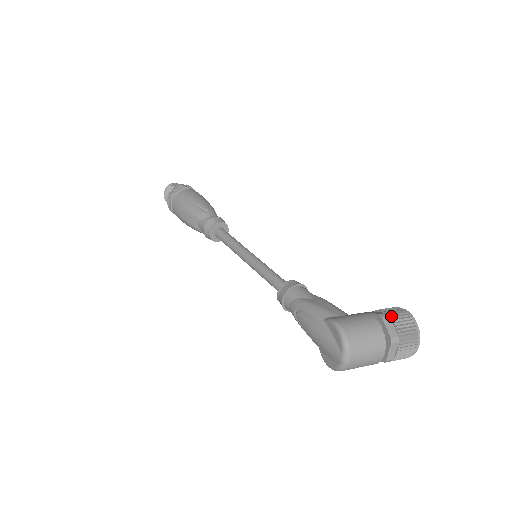
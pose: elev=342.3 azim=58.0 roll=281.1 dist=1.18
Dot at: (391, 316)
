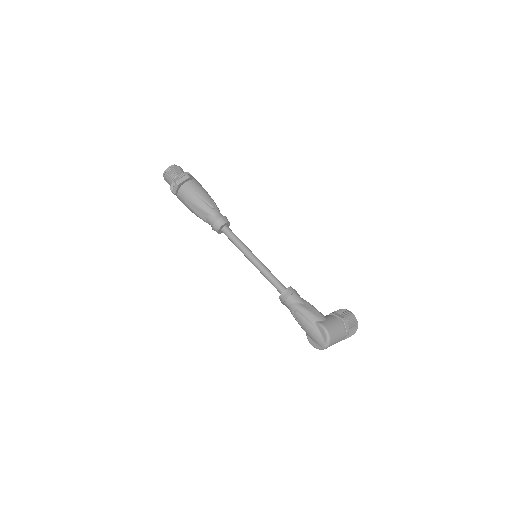
Dot at: (347, 319)
